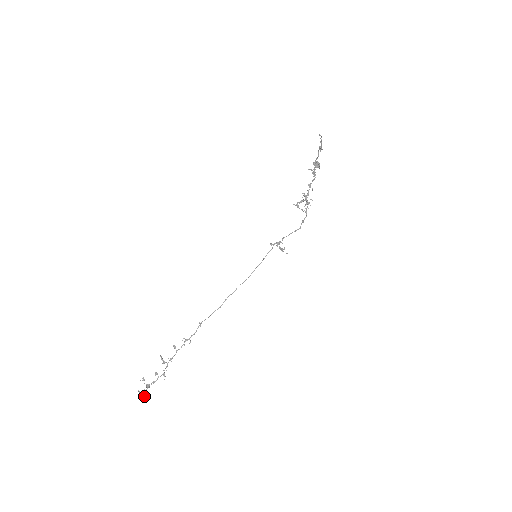
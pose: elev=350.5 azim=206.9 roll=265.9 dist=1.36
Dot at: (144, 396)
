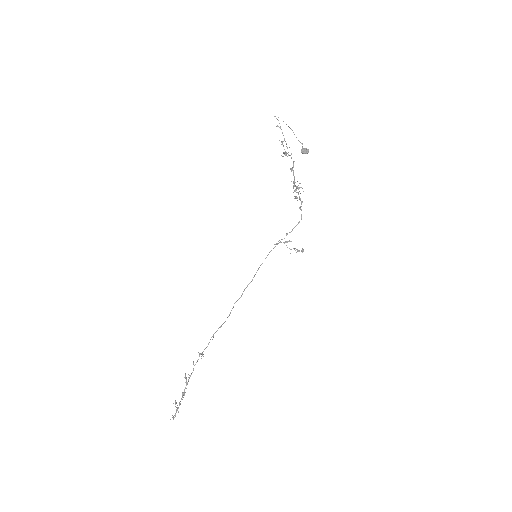
Dot at: occluded
